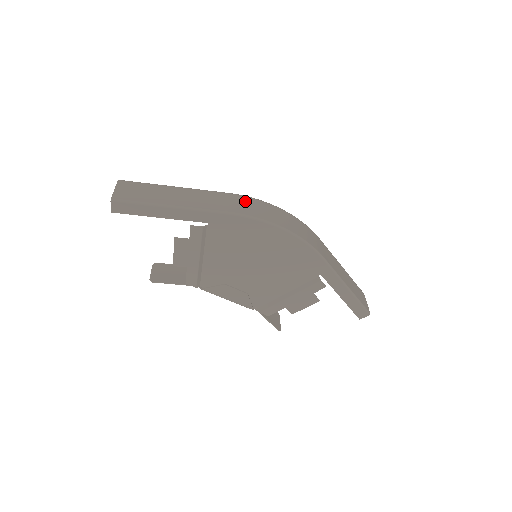
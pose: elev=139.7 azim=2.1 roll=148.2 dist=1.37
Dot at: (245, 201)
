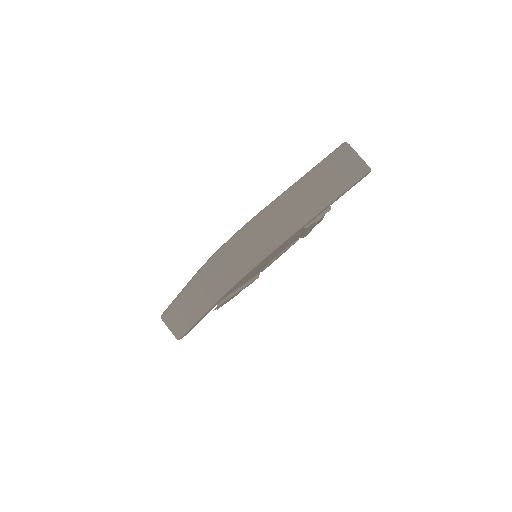
Dot at: (207, 279)
